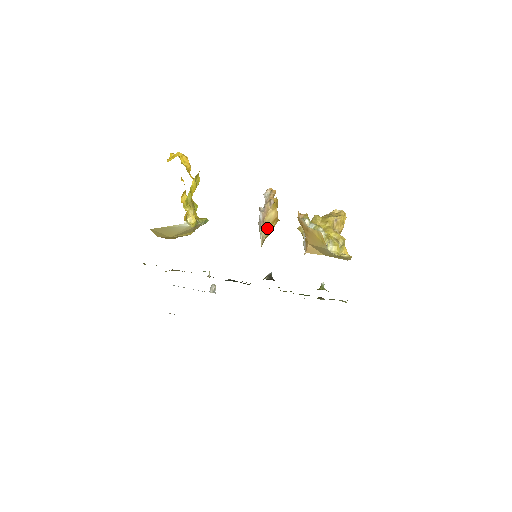
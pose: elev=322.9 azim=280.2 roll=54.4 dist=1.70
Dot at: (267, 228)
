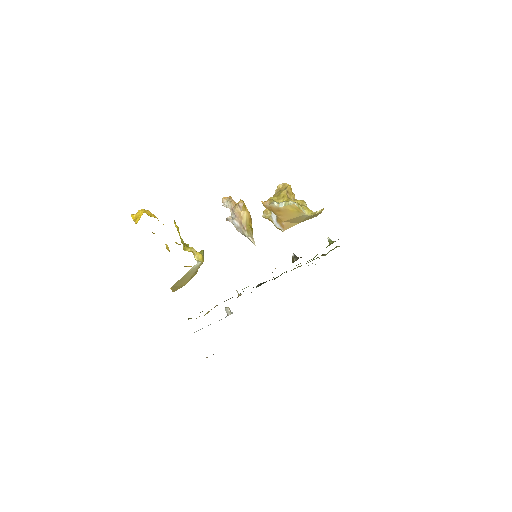
Dot at: (249, 229)
